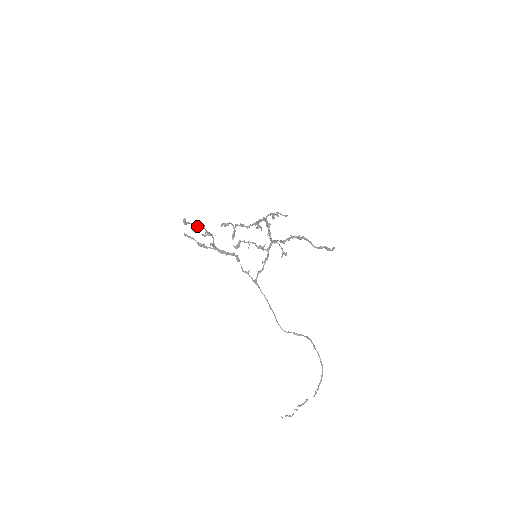
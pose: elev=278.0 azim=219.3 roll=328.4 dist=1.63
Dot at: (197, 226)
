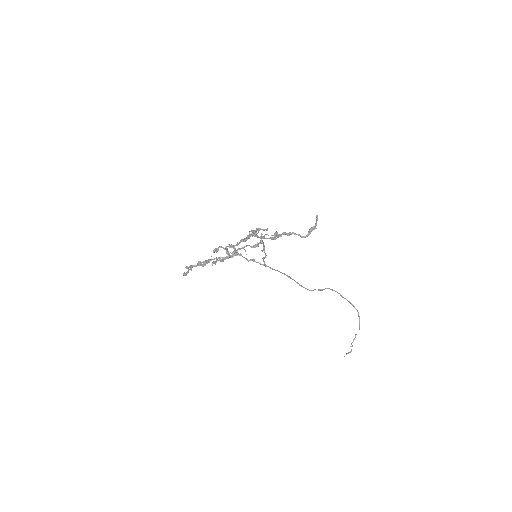
Dot at: occluded
